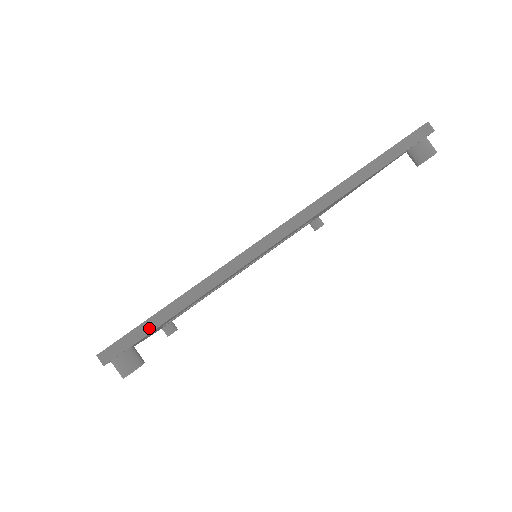
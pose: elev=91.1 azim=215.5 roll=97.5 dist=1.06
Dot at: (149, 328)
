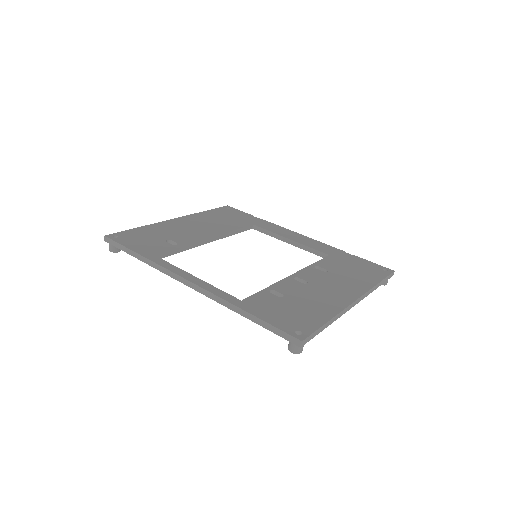
Dot at: (318, 333)
